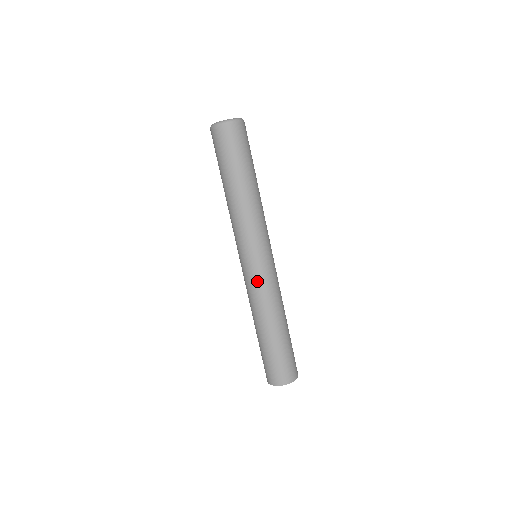
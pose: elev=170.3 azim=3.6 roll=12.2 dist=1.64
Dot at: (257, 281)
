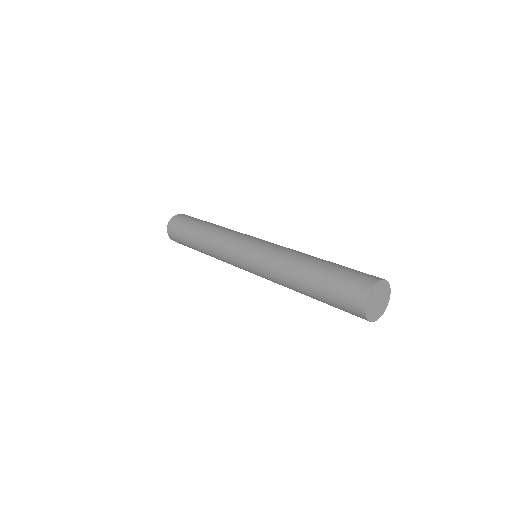
Dot at: (262, 254)
